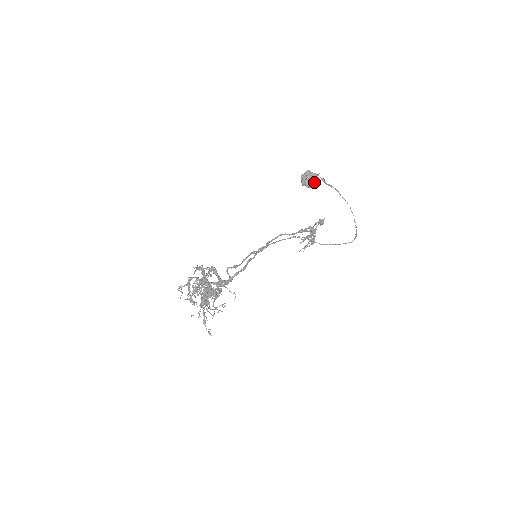
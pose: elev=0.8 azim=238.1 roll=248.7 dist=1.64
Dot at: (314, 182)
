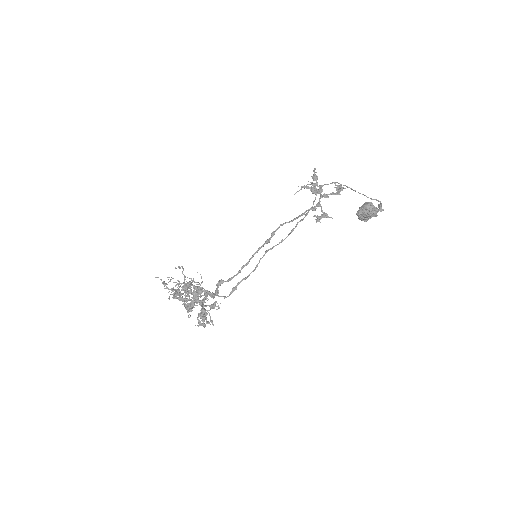
Dot at: occluded
